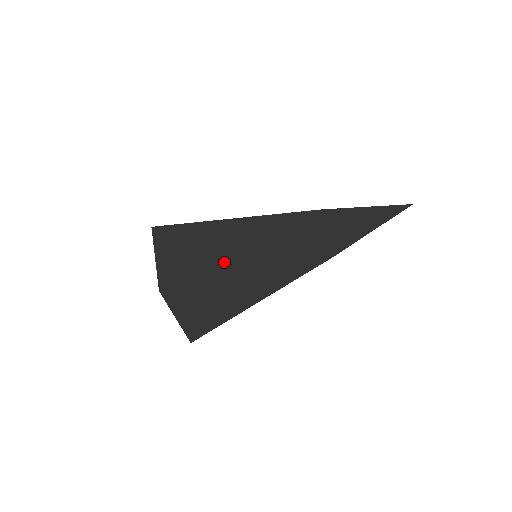
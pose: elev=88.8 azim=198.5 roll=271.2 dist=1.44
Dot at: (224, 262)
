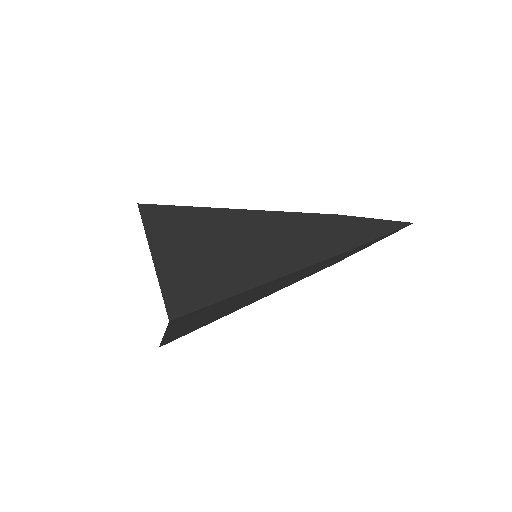
Dot at: (244, 281)
